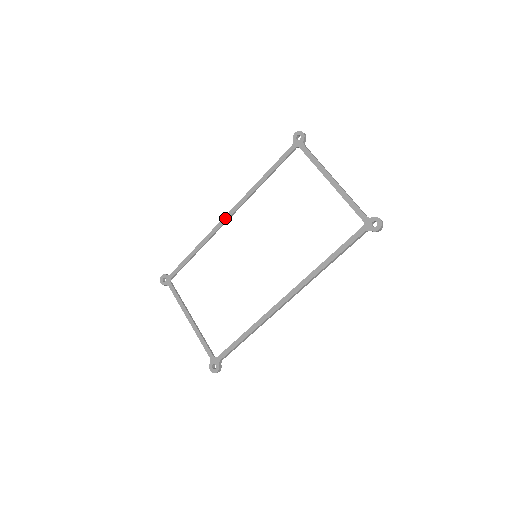
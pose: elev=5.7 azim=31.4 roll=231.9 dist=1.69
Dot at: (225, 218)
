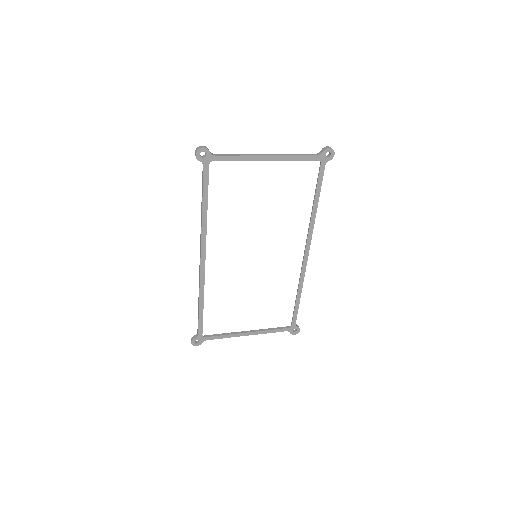
Dot at: (202, 263)
